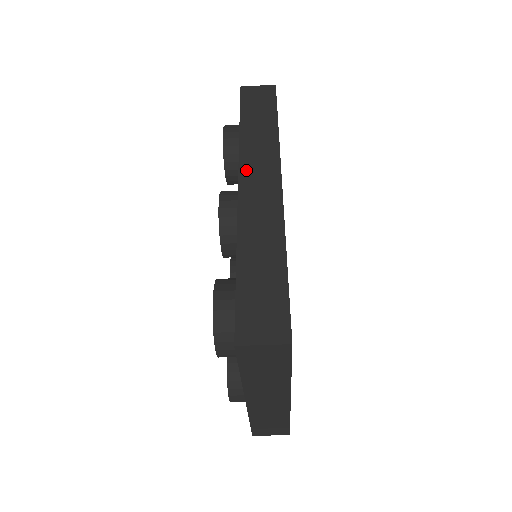
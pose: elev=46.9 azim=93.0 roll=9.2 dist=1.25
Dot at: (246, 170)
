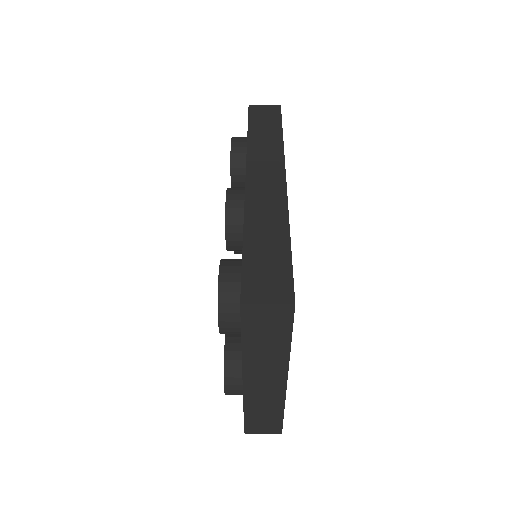
Dot at: (253, 167)
